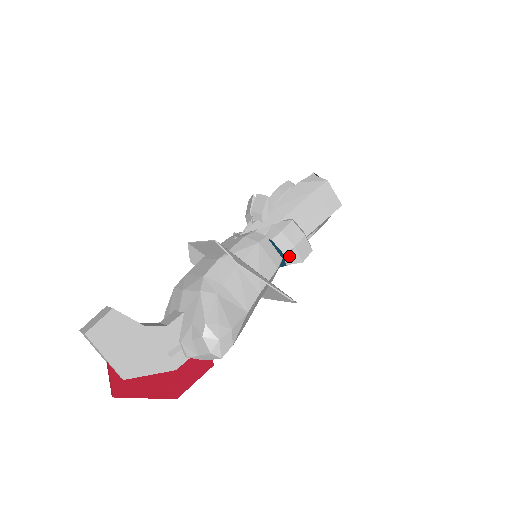
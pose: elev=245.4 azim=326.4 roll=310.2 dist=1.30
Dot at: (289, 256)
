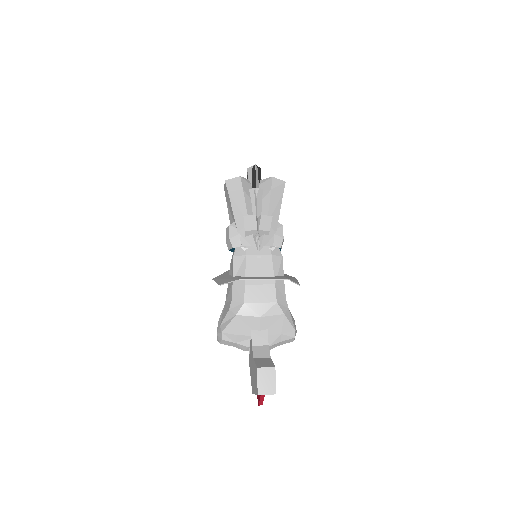
Dot at: occluded
